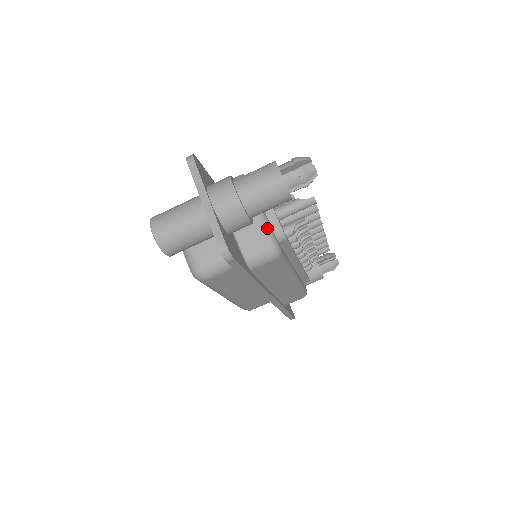
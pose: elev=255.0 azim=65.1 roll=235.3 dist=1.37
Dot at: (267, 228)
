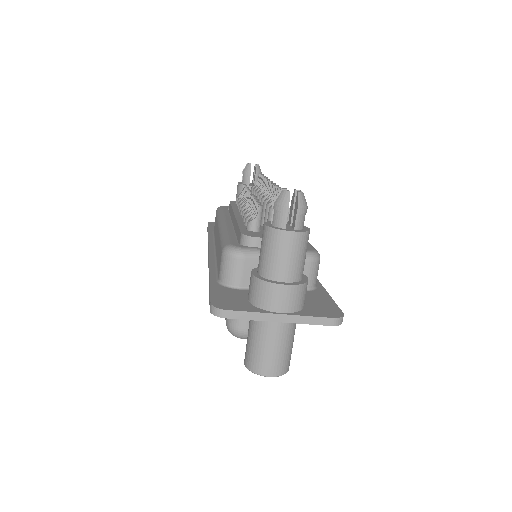
Dot at: occluded
